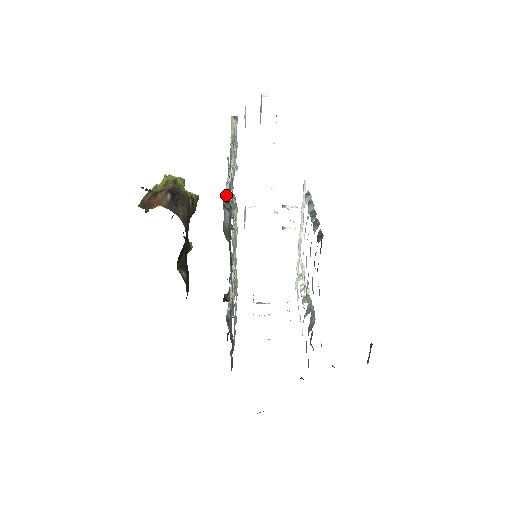
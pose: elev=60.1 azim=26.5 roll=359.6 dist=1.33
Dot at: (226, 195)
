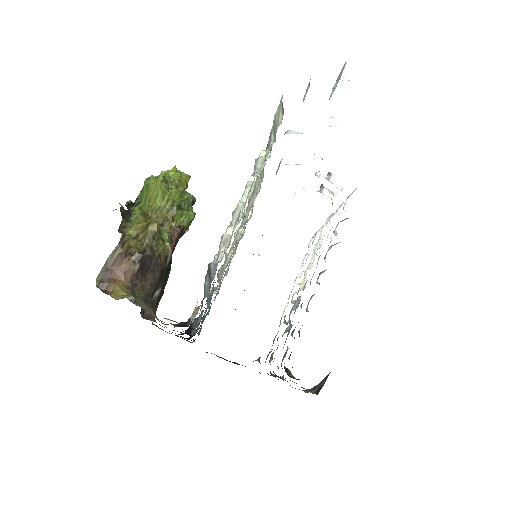
Dot at: (211, 266)
